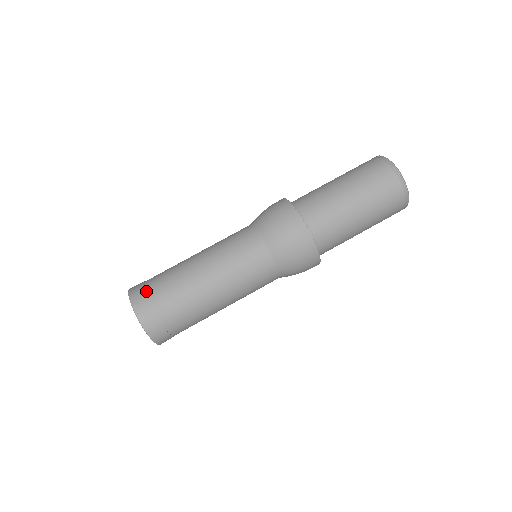
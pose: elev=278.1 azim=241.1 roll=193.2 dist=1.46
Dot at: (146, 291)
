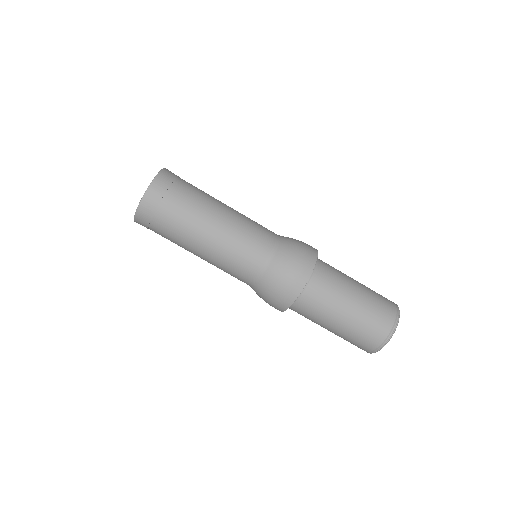
Dot at: (161, 202)
